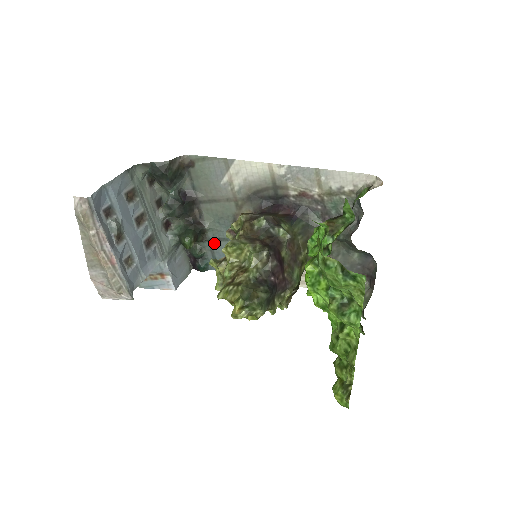
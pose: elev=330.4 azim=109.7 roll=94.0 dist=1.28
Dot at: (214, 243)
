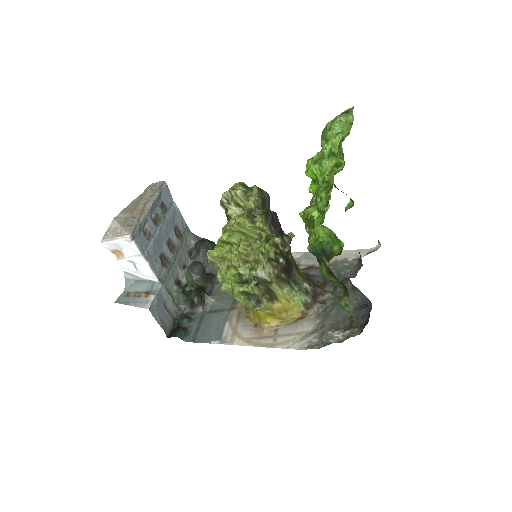
Dot at: (207, 315)
